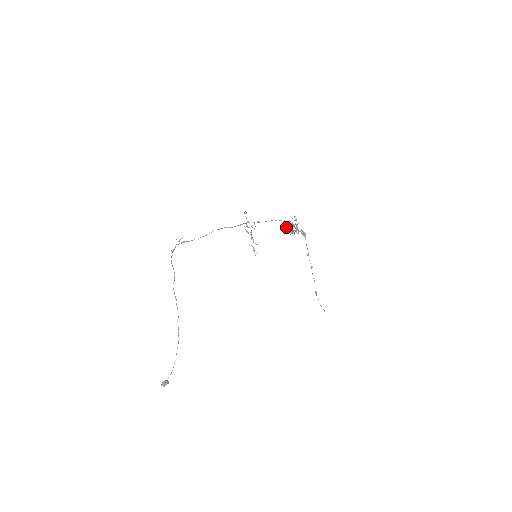
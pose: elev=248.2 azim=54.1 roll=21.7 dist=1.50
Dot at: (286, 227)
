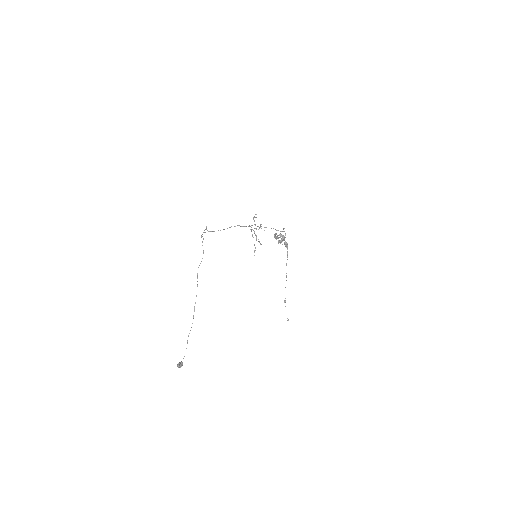
Dot at: (276, 237)
